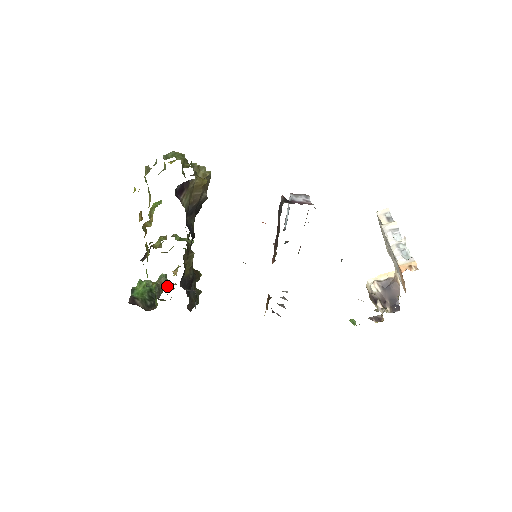
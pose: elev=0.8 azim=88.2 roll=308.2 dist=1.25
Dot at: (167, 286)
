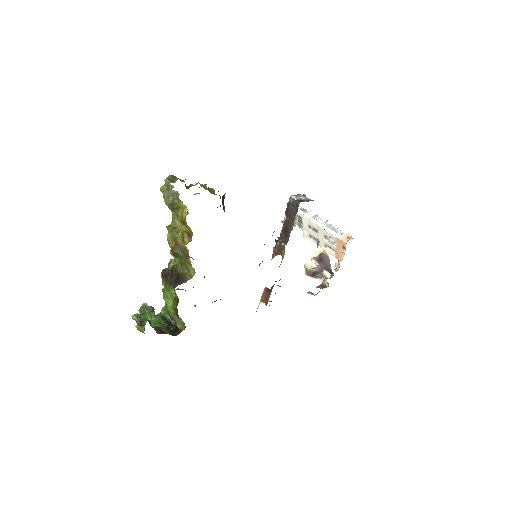
Dot at: occluded
